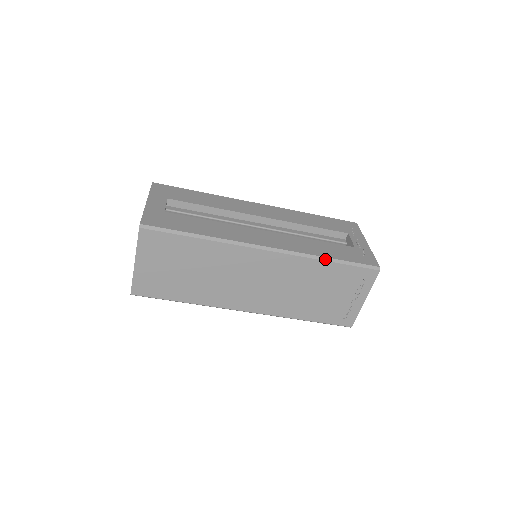
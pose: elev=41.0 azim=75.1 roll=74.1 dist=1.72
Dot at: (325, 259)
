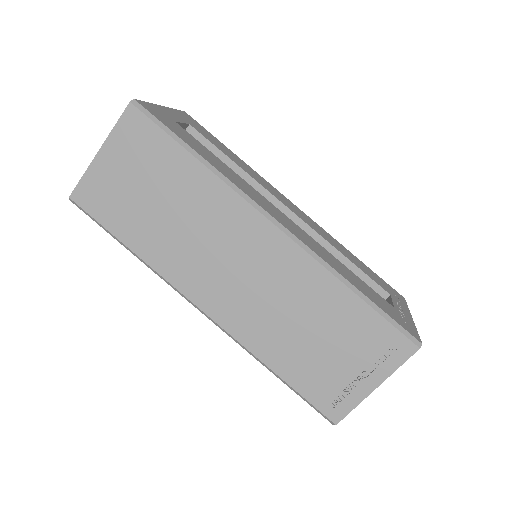
Dot at: (349, 285)
